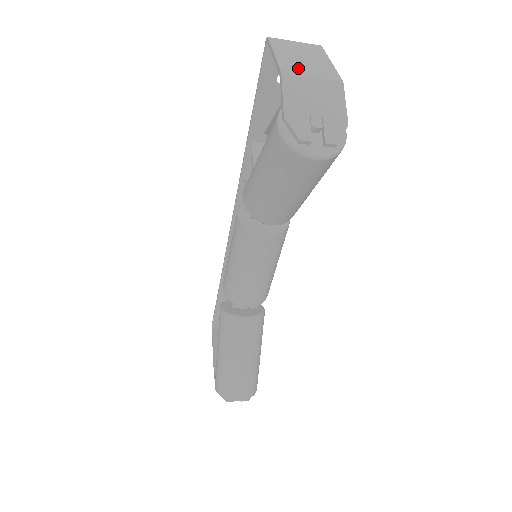
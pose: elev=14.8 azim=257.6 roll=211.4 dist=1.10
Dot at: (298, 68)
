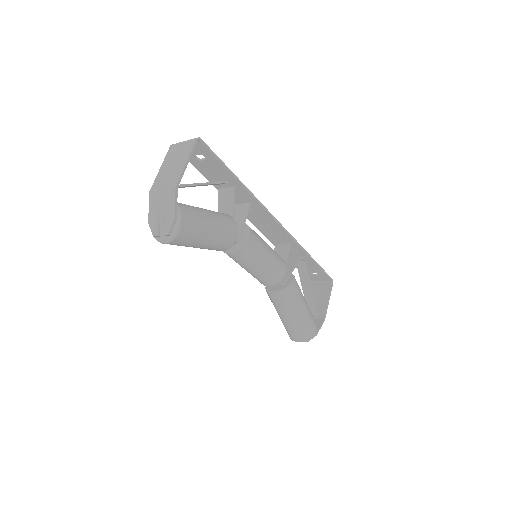
Dot at: (161, 182)
